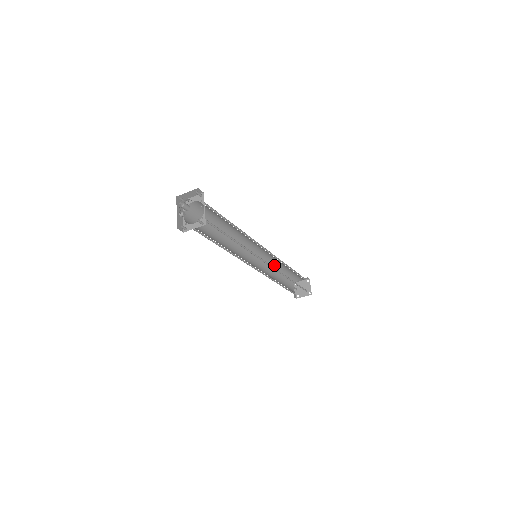
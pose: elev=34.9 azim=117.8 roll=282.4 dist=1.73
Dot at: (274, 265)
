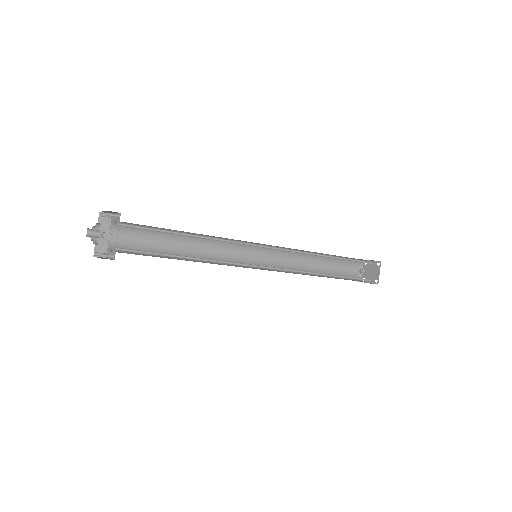
Dot at: (309, 252)
